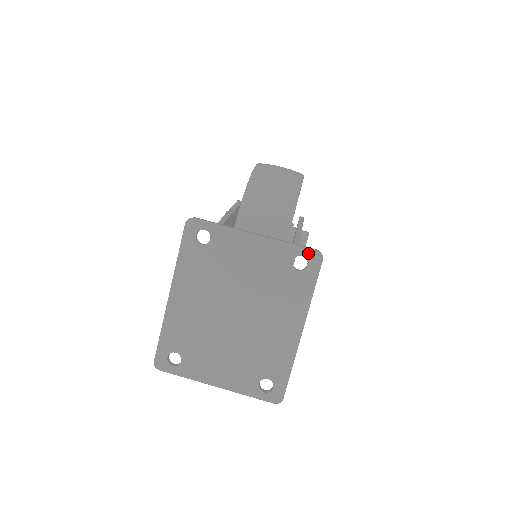
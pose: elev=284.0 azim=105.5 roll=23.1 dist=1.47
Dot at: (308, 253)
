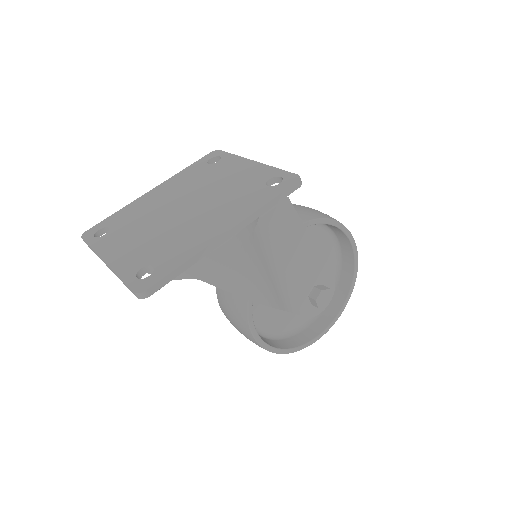
Dot at: (288, 175)
